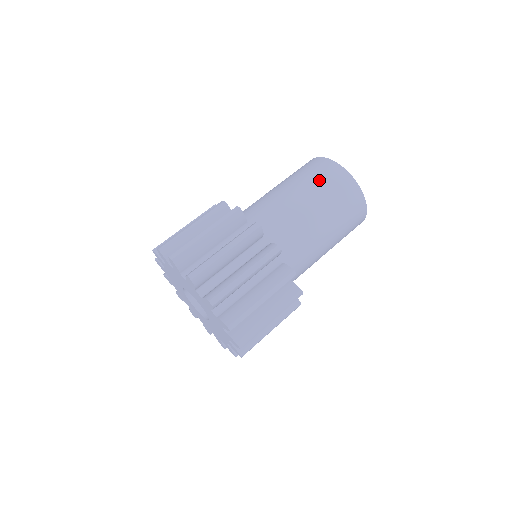
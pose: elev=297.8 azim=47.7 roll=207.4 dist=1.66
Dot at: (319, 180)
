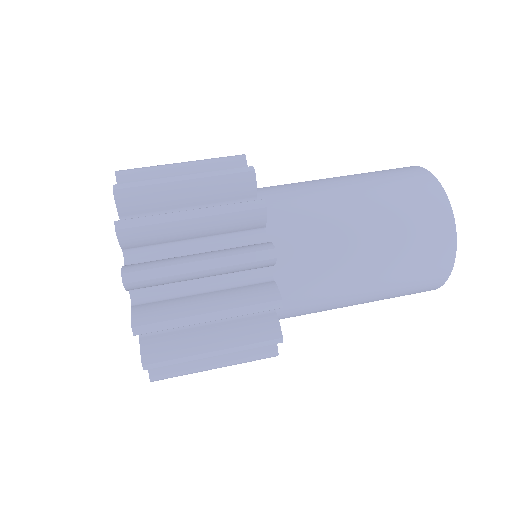
Dot at: occluded
